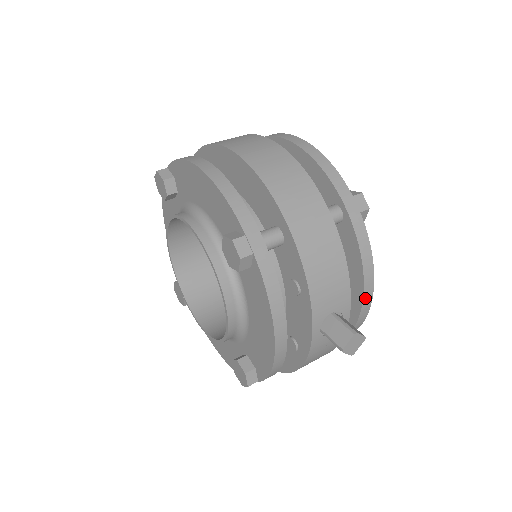
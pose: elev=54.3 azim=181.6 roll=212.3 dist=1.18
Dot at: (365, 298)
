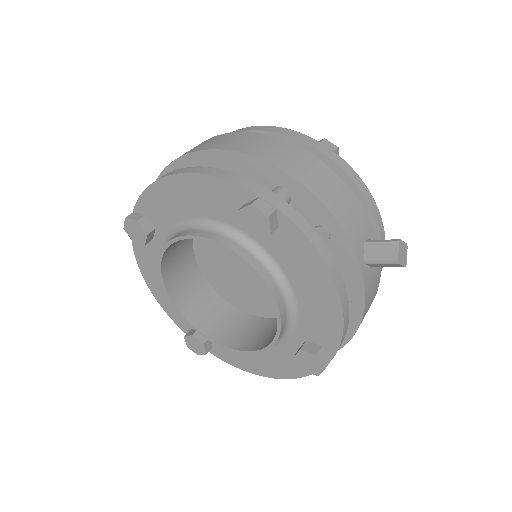
Dot at: (378, 225)
